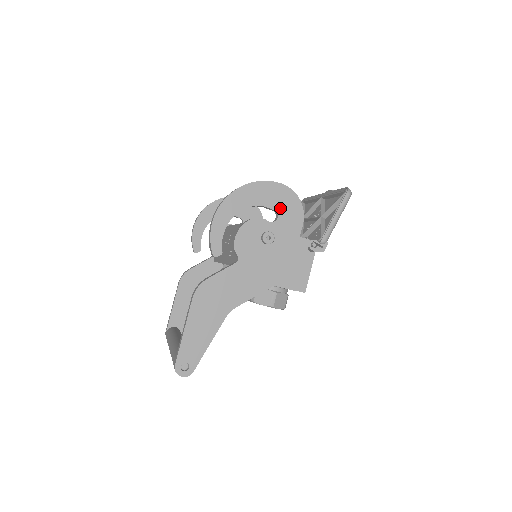
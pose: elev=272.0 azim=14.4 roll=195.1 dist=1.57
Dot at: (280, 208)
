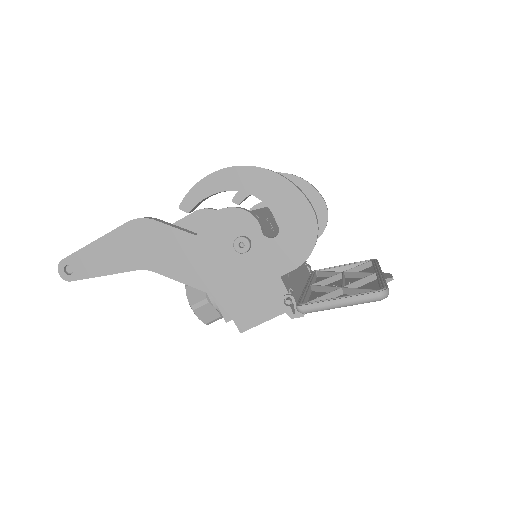
Dot at: (286, 231)
